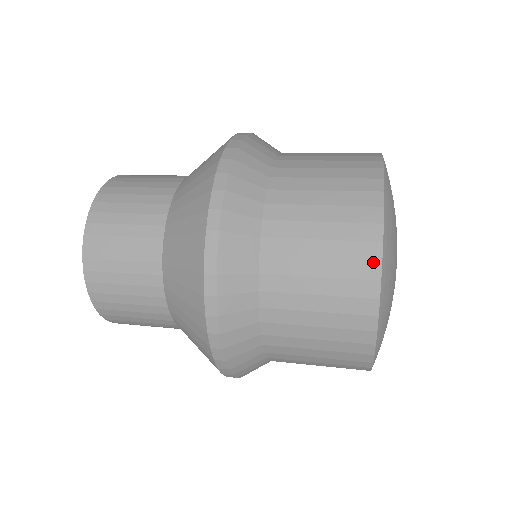
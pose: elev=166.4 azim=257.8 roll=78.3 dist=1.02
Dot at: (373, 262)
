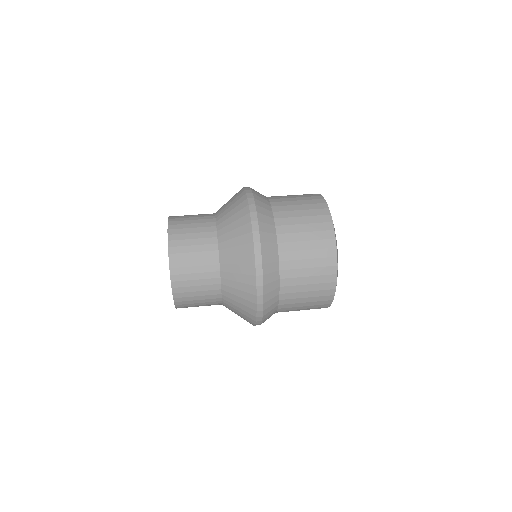
Dot at: (333, 248)
